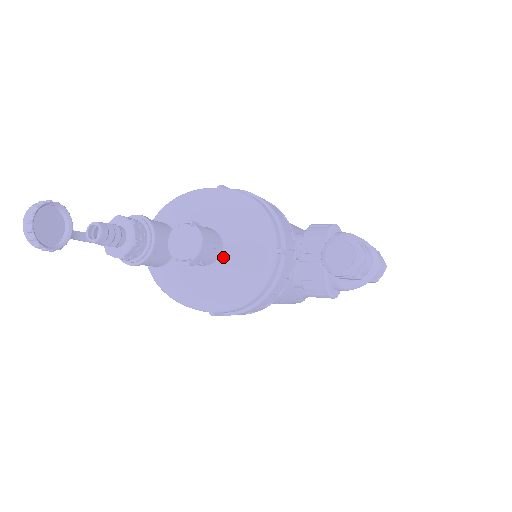
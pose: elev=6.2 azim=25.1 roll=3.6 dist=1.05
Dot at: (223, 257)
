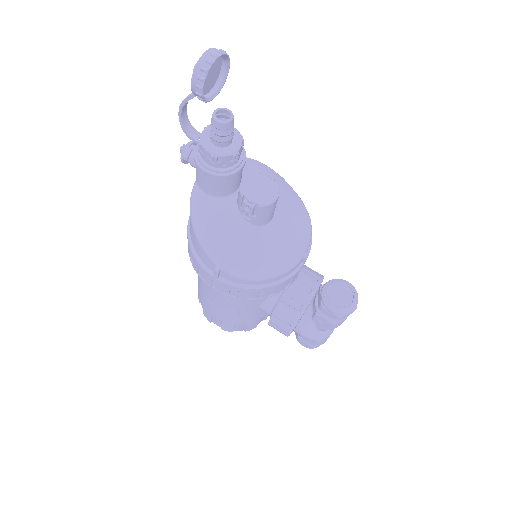
Dot at: (267, 227)
